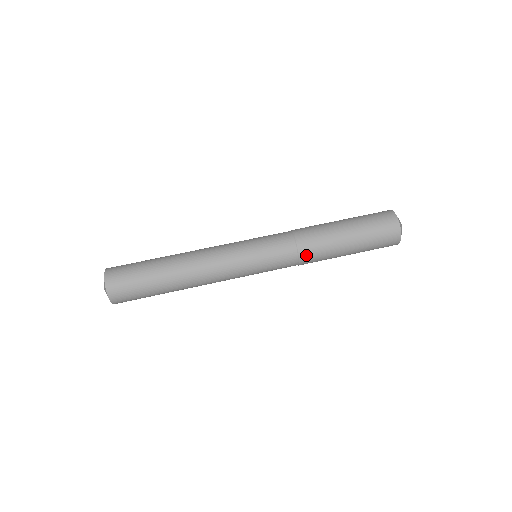
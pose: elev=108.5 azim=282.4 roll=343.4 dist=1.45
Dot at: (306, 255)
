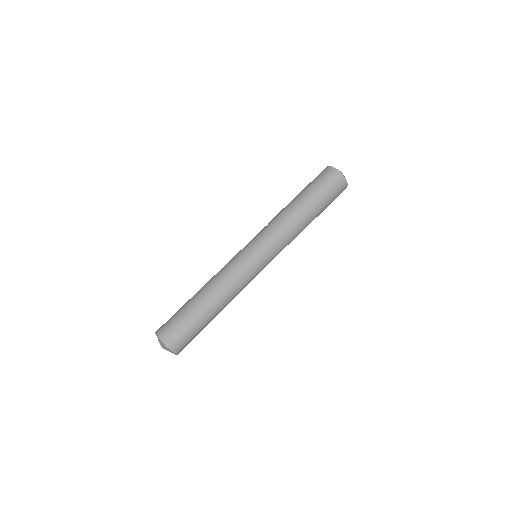
Dot at: (293, 237)
